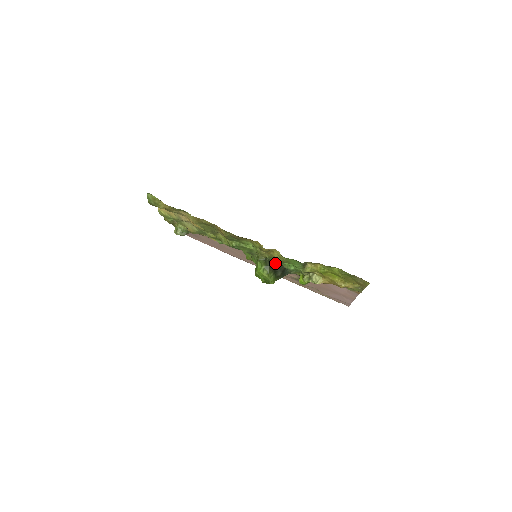
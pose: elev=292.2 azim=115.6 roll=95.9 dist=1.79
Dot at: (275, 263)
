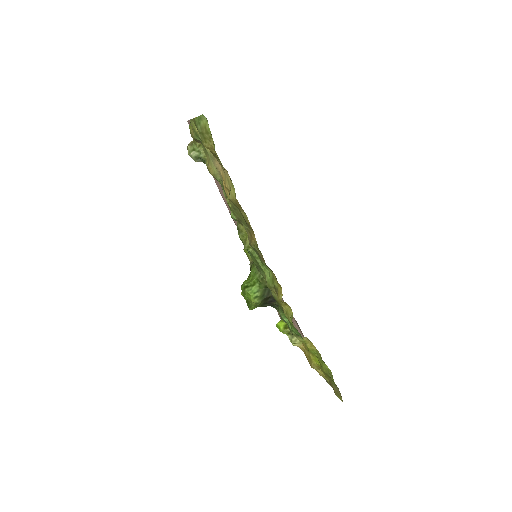
Dot at: (273, 298)
